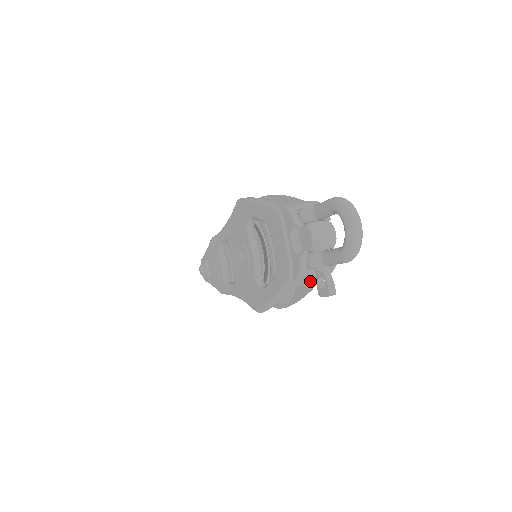
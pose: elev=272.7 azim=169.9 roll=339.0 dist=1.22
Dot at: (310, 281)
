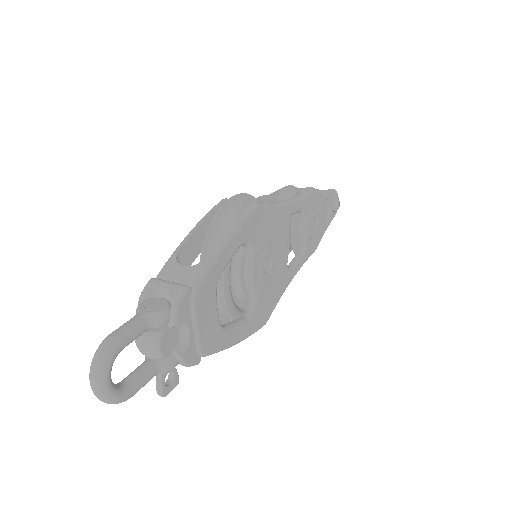
Dot at: occluded
